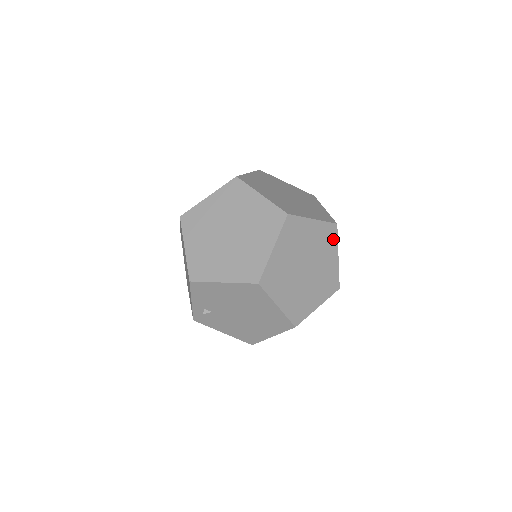
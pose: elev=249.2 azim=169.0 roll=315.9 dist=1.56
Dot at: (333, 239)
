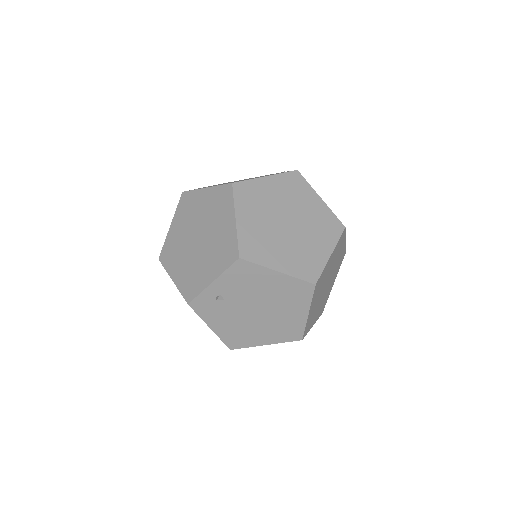
Dot at: occluded
